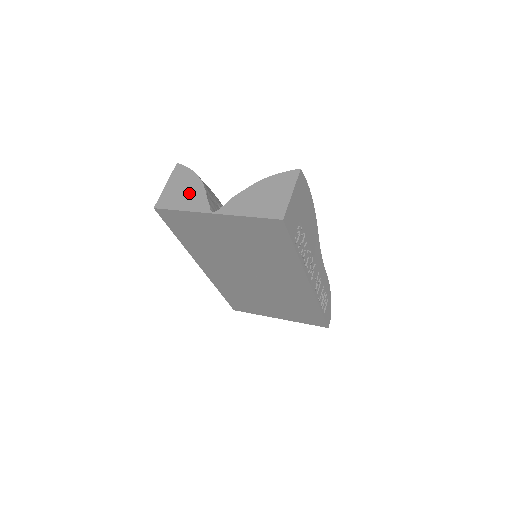
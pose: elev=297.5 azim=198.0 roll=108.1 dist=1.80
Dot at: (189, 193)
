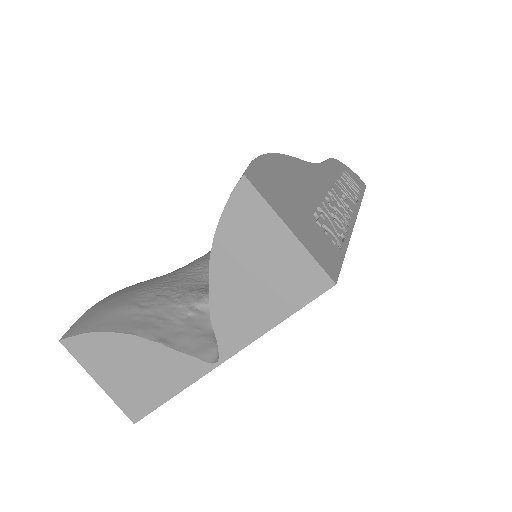
Dot at: (144, 367)
